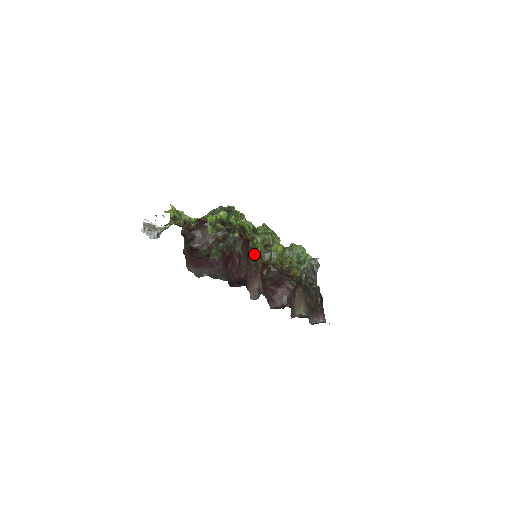
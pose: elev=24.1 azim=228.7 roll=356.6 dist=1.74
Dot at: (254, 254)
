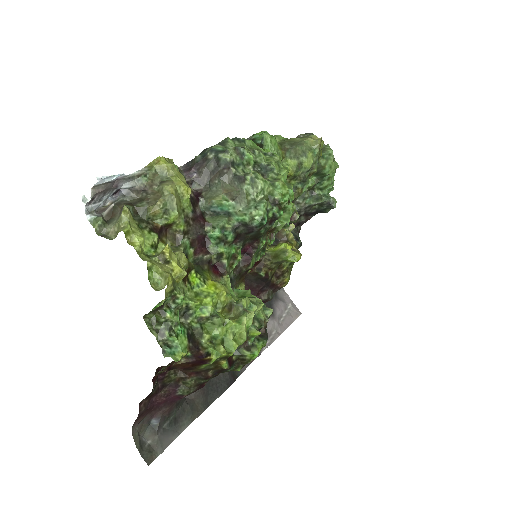
Dot at: occluded
